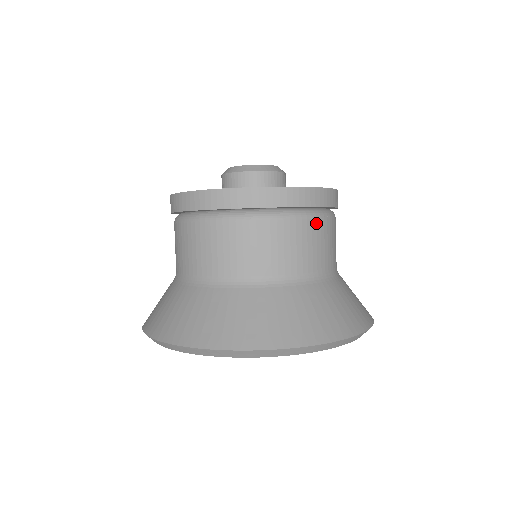
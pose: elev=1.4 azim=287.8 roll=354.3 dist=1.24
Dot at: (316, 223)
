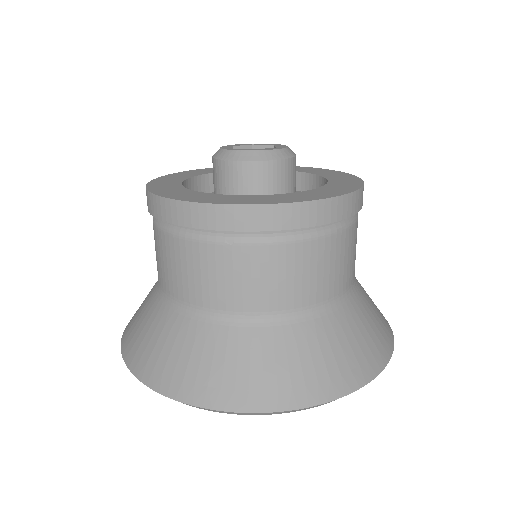
Dot at: (324, 243)
